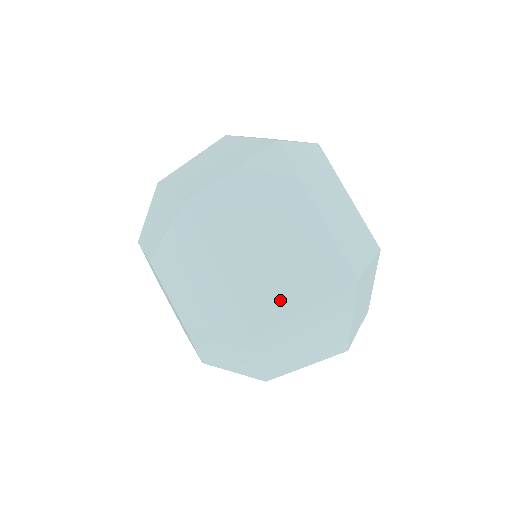
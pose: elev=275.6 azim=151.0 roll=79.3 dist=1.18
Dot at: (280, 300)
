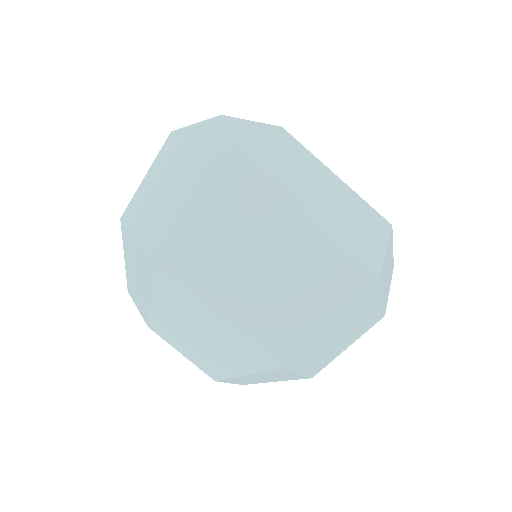
Dot at: (301, 331)
